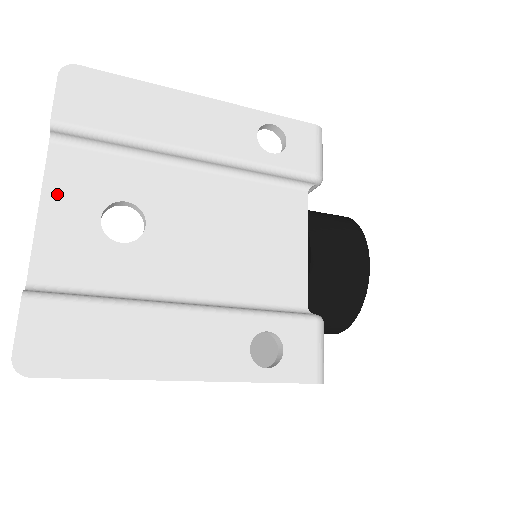
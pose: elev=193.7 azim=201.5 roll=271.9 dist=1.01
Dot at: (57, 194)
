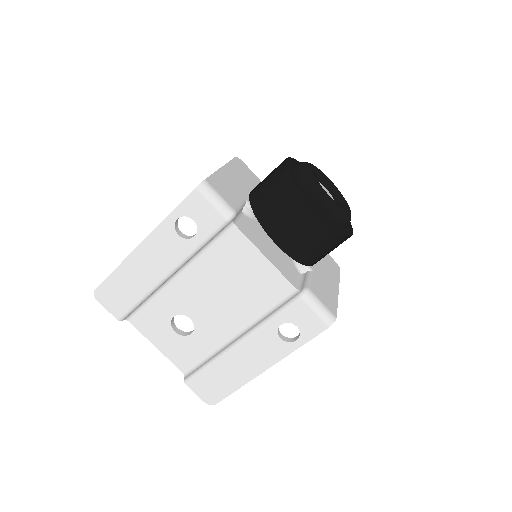
Dot at: (153, 337)
